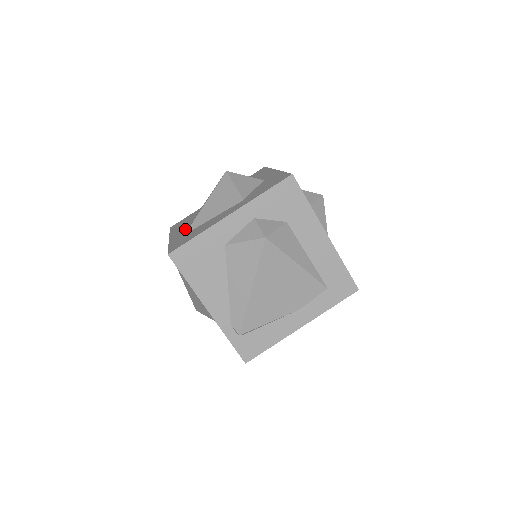
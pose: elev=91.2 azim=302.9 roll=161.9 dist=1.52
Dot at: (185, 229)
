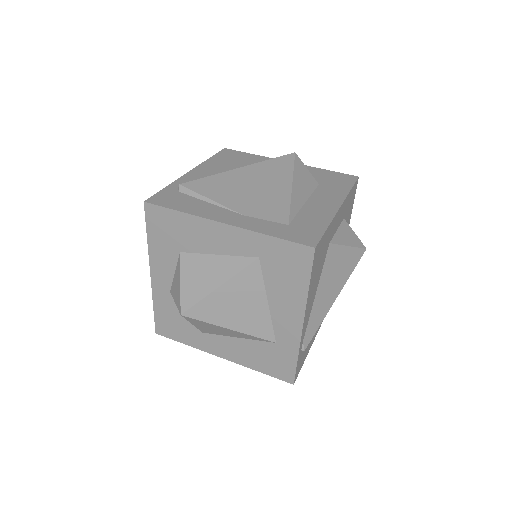
Dot at: occluded
